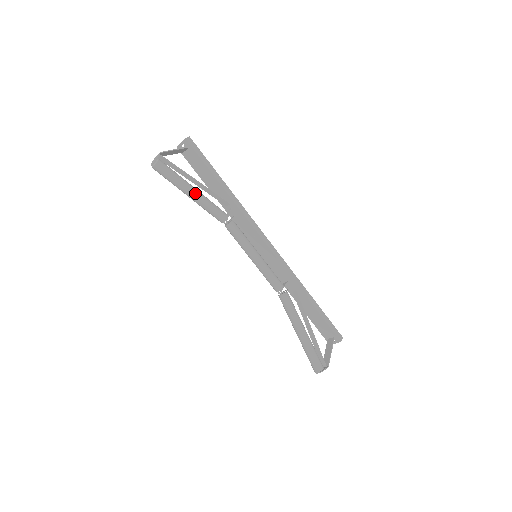
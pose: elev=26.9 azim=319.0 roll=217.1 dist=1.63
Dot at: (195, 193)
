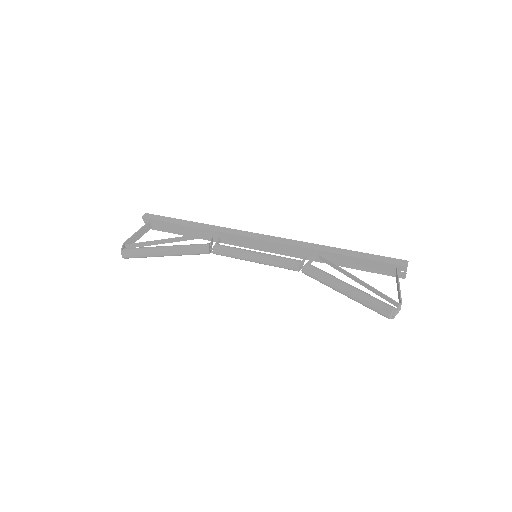
Dot at: (167, 250)
